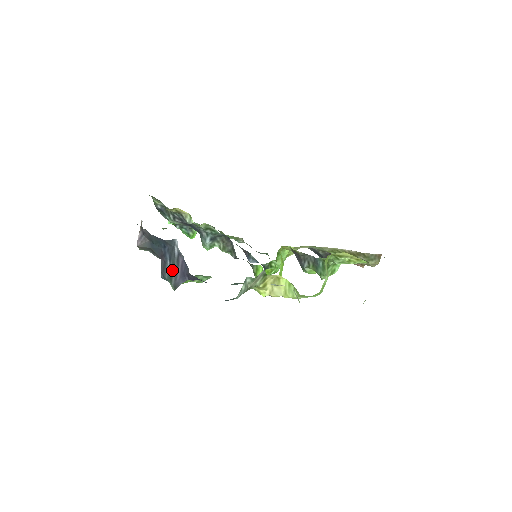
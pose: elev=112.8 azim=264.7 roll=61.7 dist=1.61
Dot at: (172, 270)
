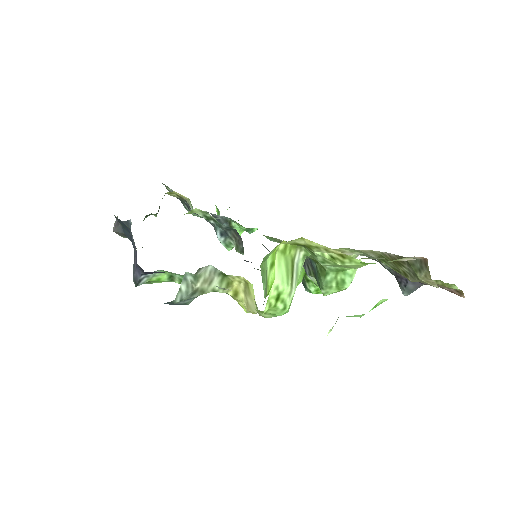
Dot at: occluded
